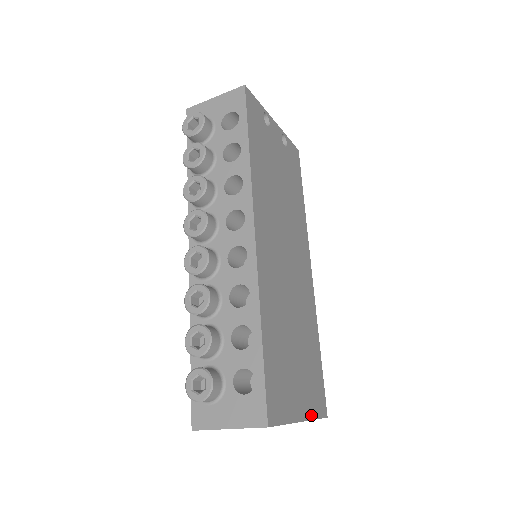
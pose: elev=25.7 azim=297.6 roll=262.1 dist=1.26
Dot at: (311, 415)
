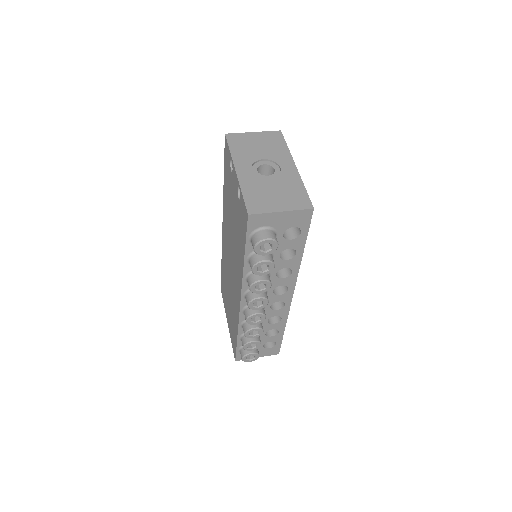
Dot at: occluded
